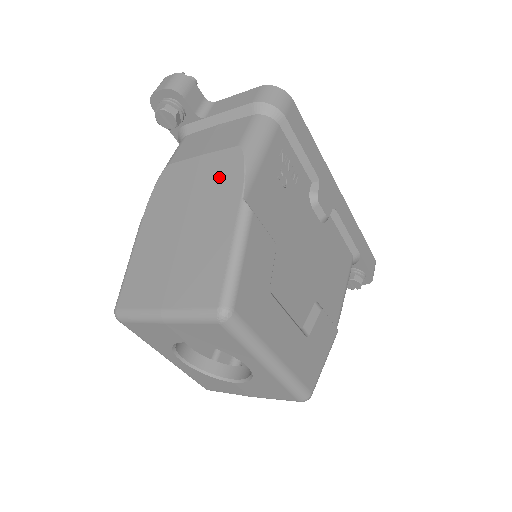
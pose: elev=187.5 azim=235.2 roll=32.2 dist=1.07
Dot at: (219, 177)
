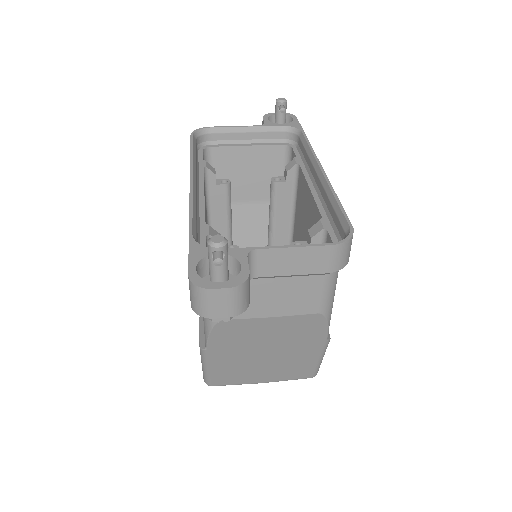
Dot at: (300, 331)
